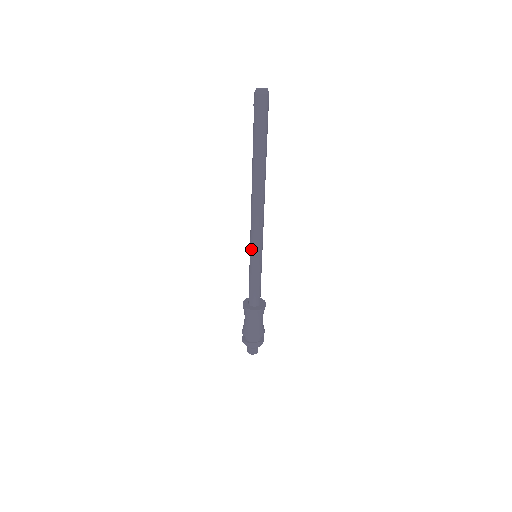
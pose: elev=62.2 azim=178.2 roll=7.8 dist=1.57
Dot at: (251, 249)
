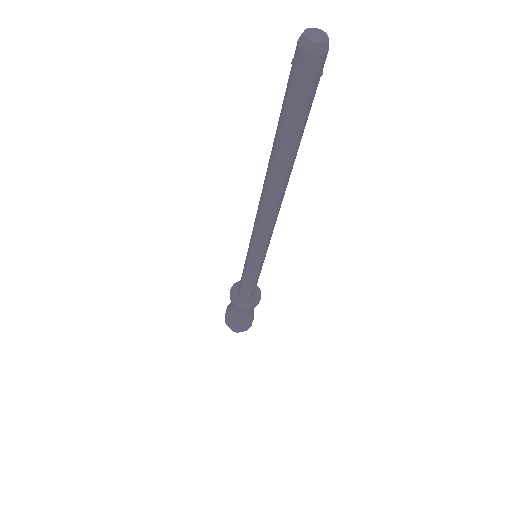
Dot at: (248, 248)
